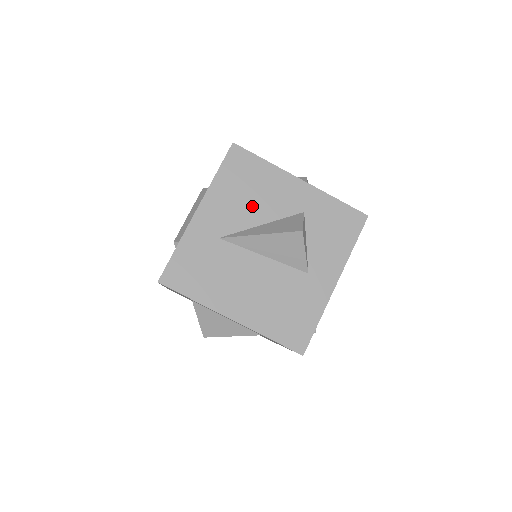
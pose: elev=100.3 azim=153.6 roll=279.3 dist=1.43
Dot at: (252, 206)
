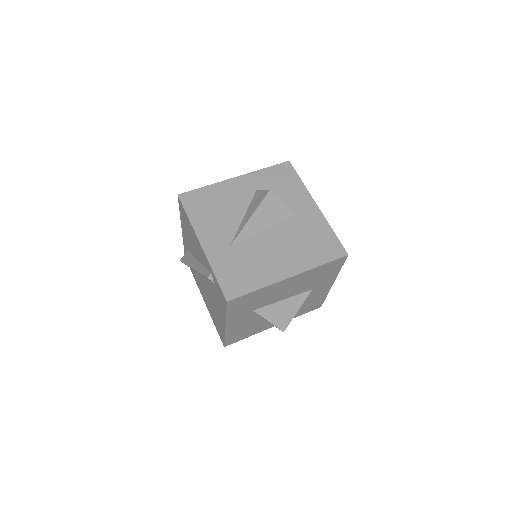
Dot at: (227, 213)
